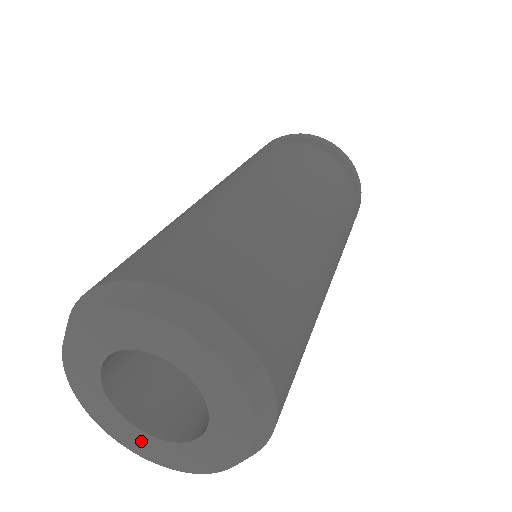
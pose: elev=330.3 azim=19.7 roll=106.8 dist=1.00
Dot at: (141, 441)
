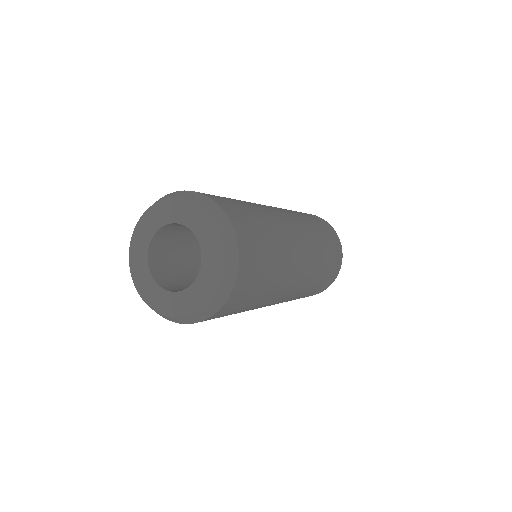
Dot at: (189, 298)
